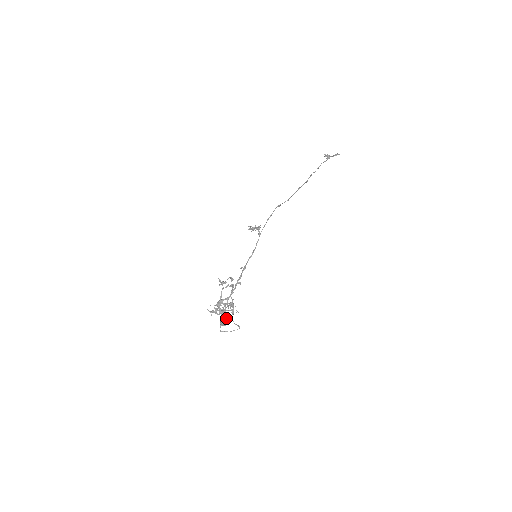
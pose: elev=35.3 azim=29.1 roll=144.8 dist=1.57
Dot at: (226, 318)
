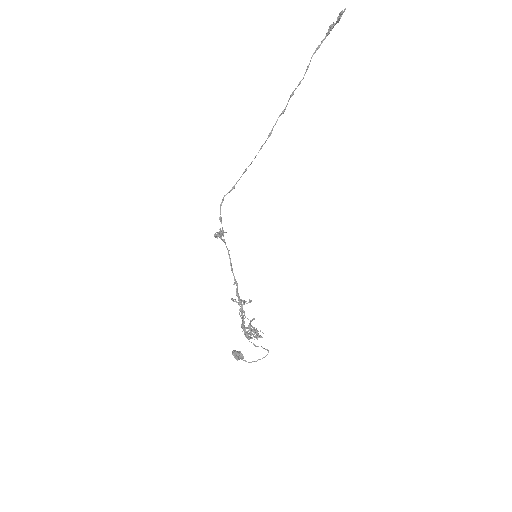
Dot at: (232, 354)
